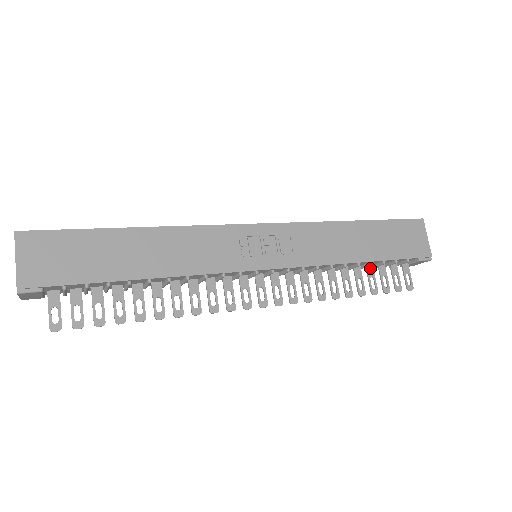
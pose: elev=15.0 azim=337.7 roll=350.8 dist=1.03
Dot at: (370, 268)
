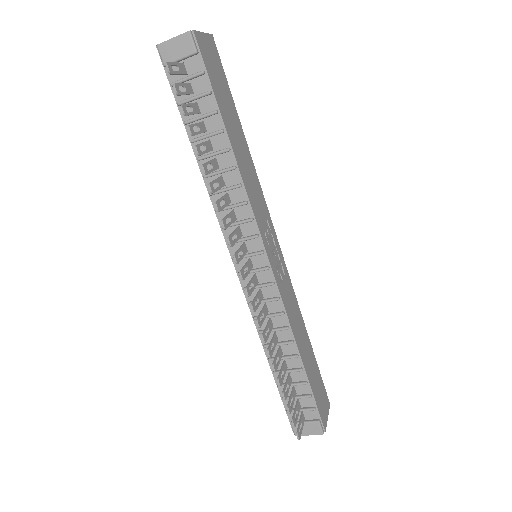
Dot at: (290, 379)
